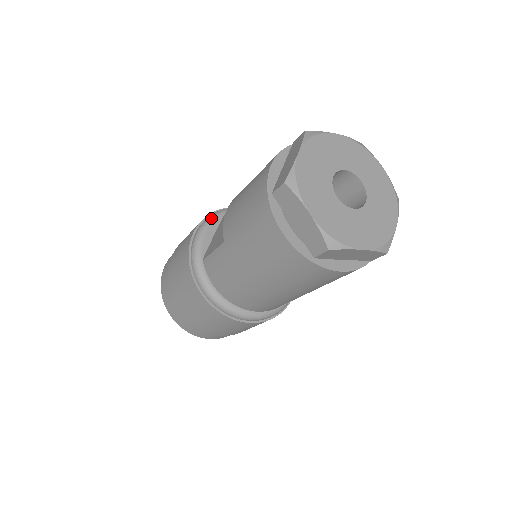
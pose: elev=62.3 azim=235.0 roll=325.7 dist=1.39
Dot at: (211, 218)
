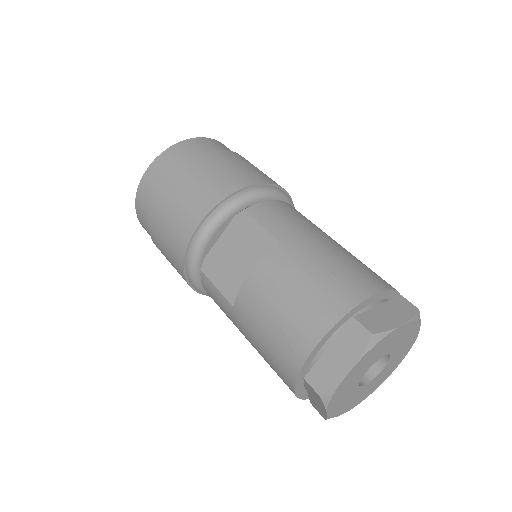
Dot at: (223, 216)
